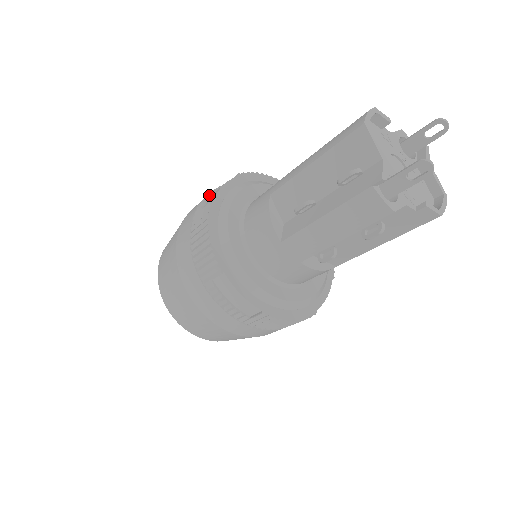
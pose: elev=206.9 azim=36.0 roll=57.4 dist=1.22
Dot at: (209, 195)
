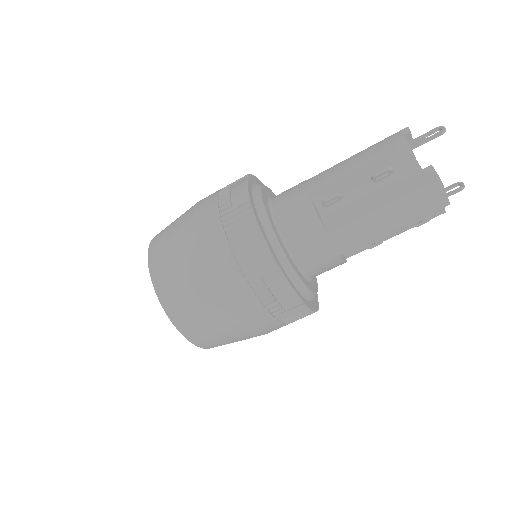
Dot at: occluded
